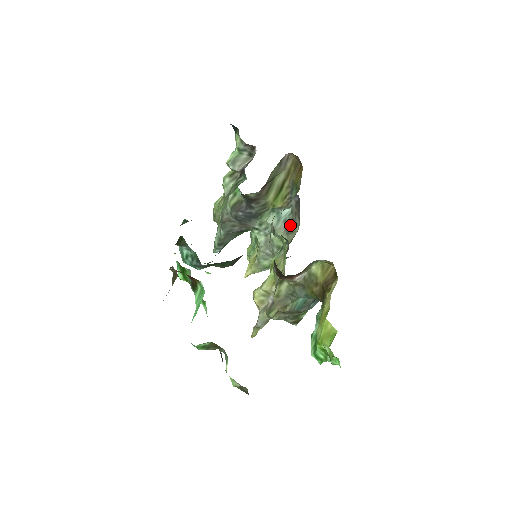
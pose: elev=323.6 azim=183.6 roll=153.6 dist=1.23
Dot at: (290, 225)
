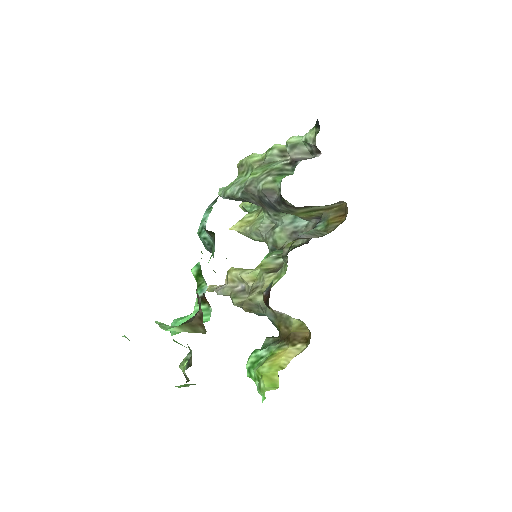
Dot at: (297, 234)
